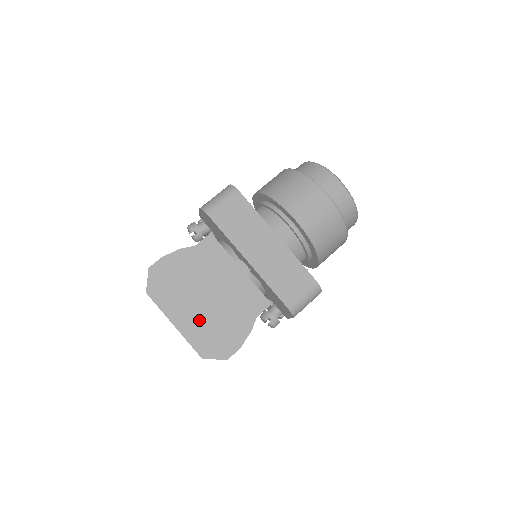
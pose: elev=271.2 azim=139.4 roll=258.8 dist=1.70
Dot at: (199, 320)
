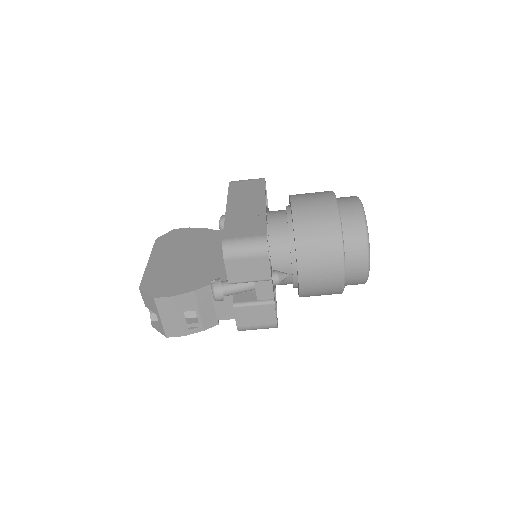
Dot at: (167, 266)
